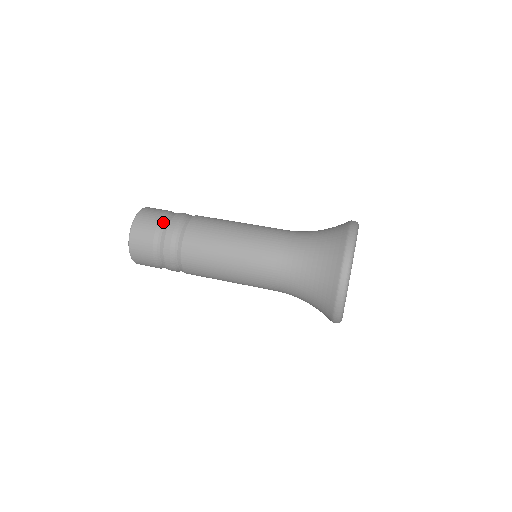
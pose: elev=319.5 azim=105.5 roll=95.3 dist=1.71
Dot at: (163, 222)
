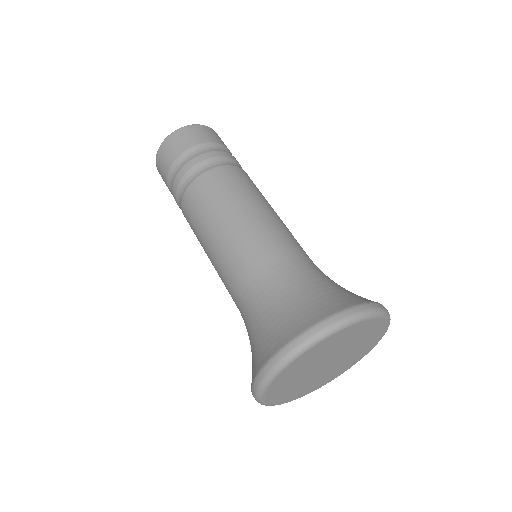
Dot at: (176, 166)
